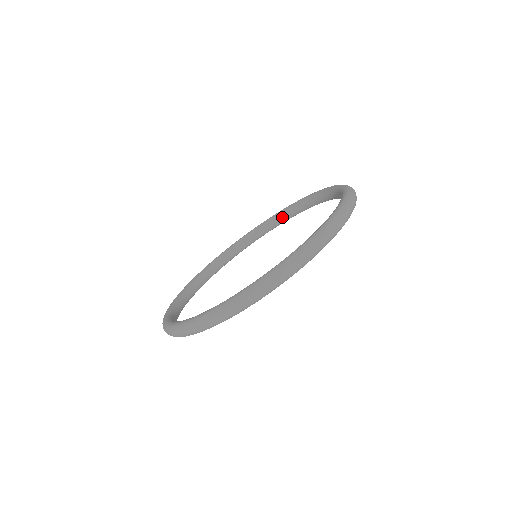
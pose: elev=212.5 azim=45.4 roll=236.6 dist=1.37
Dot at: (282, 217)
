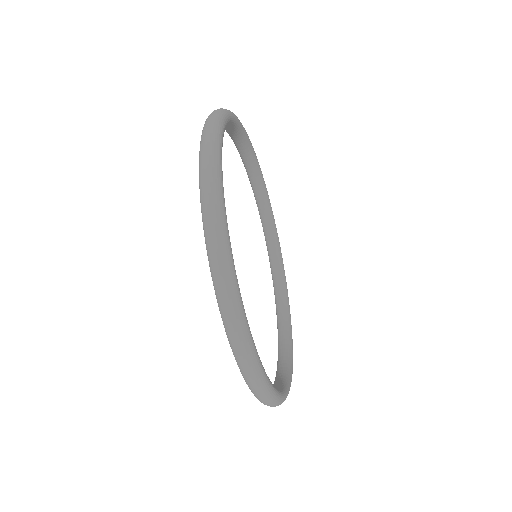
Dot at: (237, 139)
